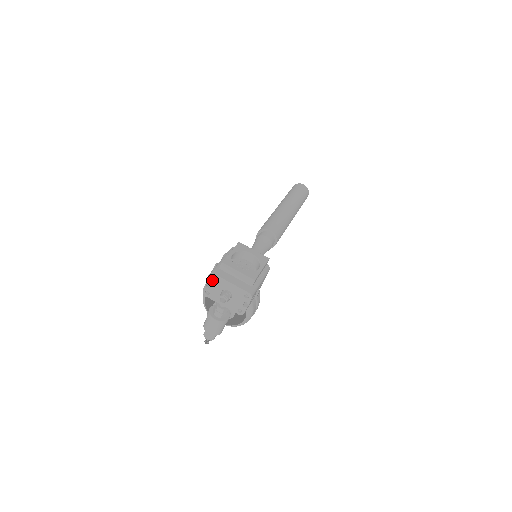
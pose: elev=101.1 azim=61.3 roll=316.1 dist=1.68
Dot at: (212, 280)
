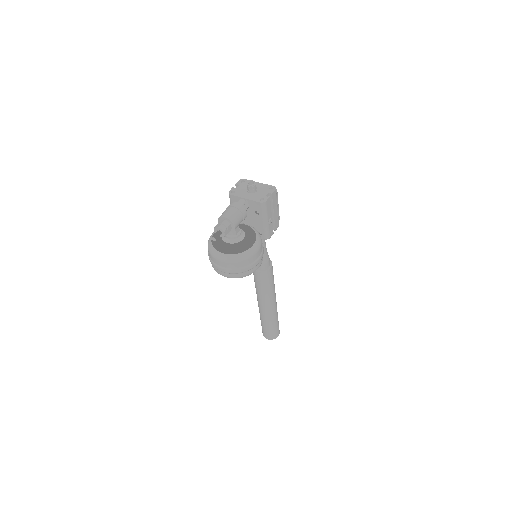
Dot at: (241, 183)
